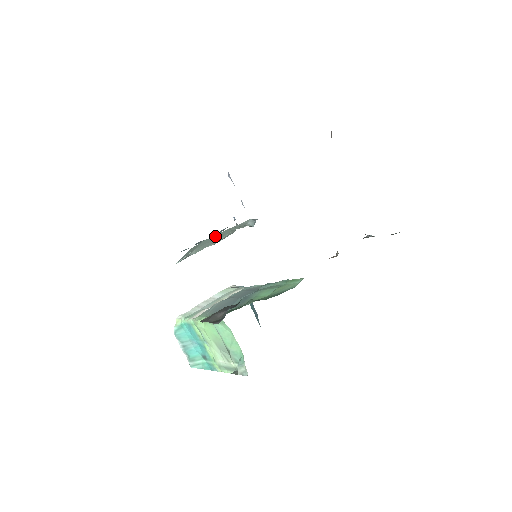
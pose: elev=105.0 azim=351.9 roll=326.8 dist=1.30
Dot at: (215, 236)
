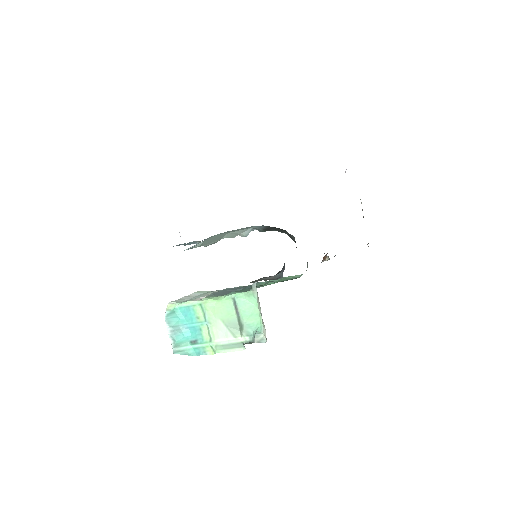
Dot at: (219, 235)
